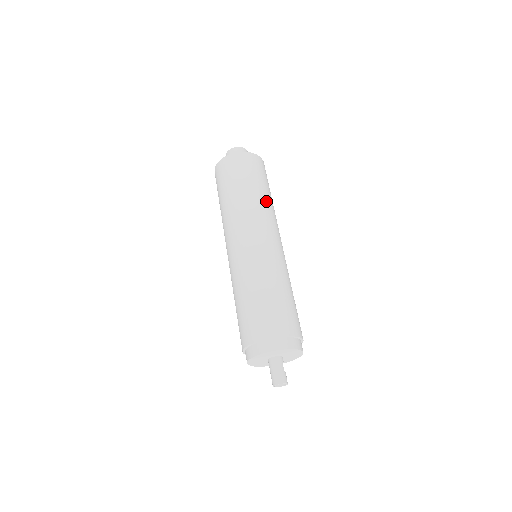
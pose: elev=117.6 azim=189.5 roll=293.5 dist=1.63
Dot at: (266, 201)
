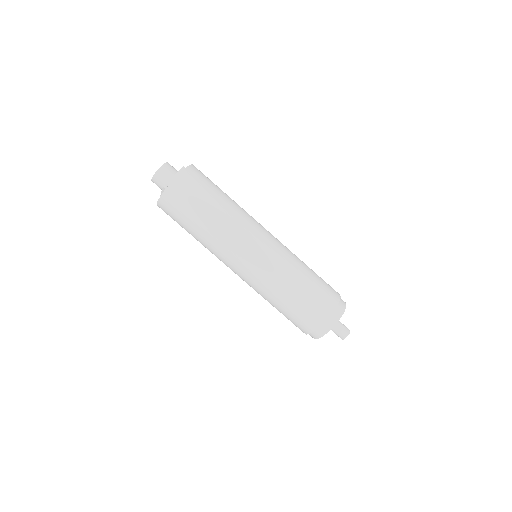
Dot at: (236, 206)
